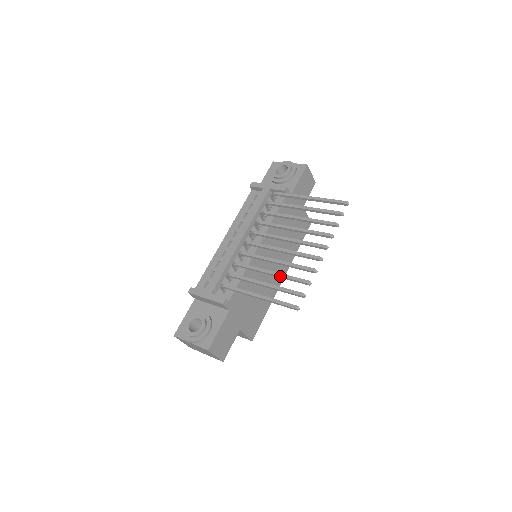
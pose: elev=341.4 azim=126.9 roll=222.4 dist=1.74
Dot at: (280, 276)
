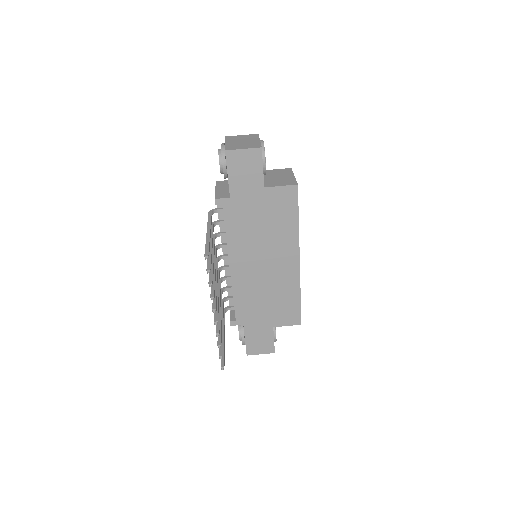
Dot at: occluded
